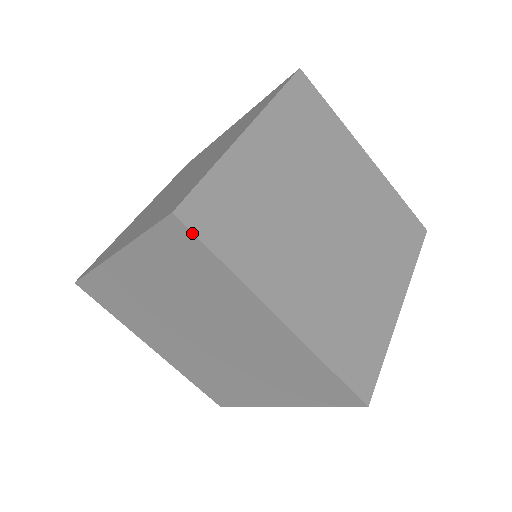
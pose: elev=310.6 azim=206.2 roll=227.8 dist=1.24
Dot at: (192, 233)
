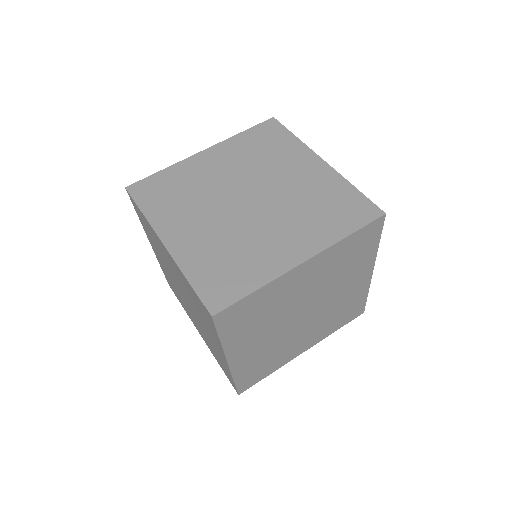
Dot at: (215, 326)
